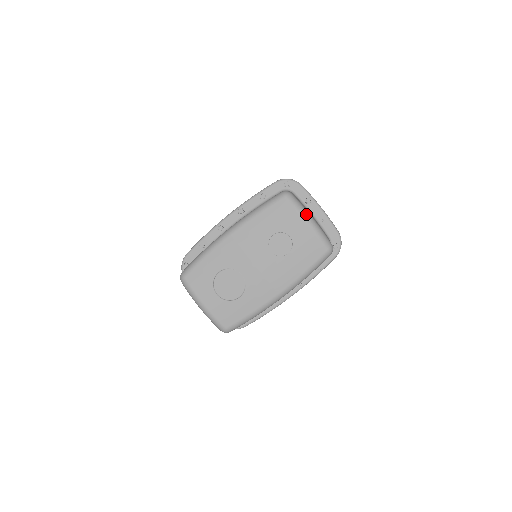
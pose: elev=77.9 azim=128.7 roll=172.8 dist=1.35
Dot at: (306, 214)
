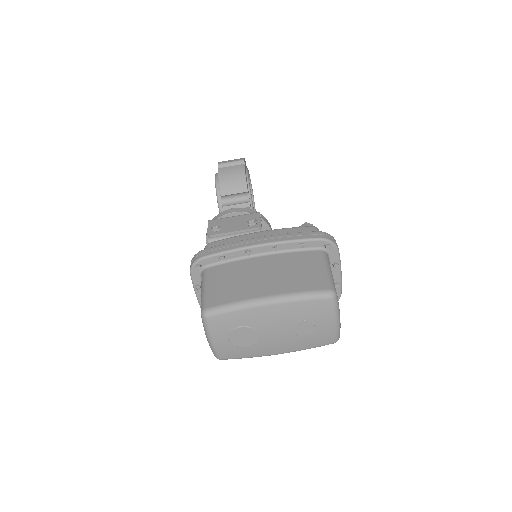
Dot at: (338, 316)
